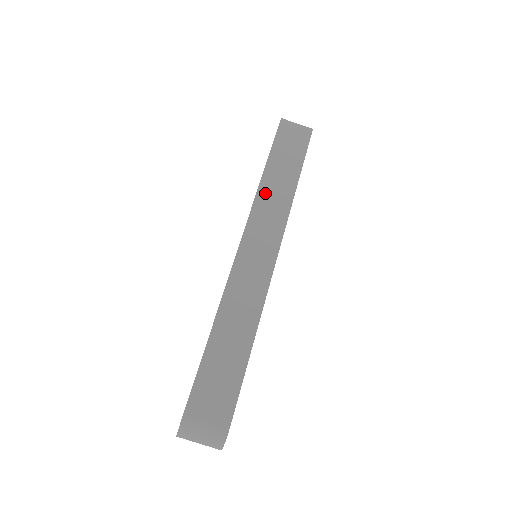
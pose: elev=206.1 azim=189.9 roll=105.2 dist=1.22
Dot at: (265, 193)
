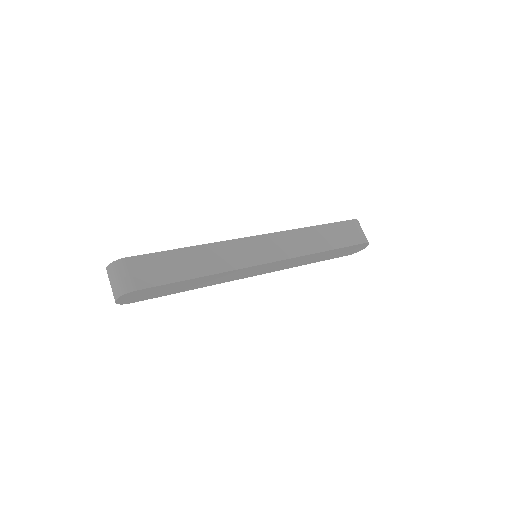
Dot at: (300, 234)
